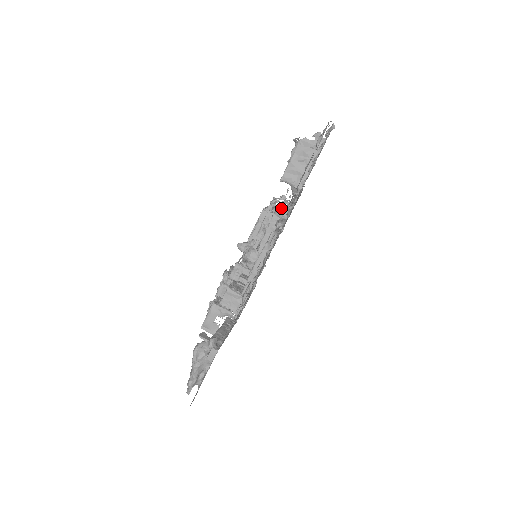
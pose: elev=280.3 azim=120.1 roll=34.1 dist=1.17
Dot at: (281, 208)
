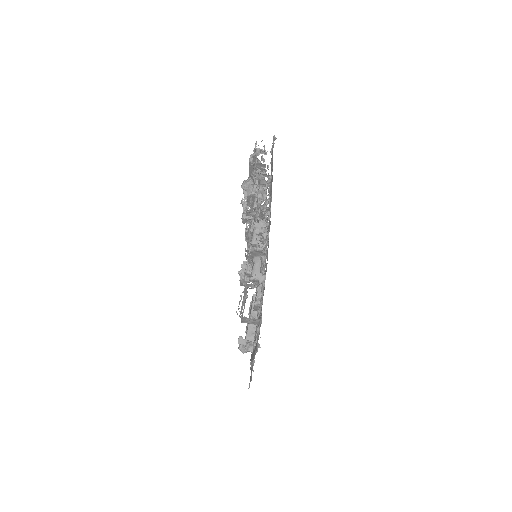
Dot at: occluded
